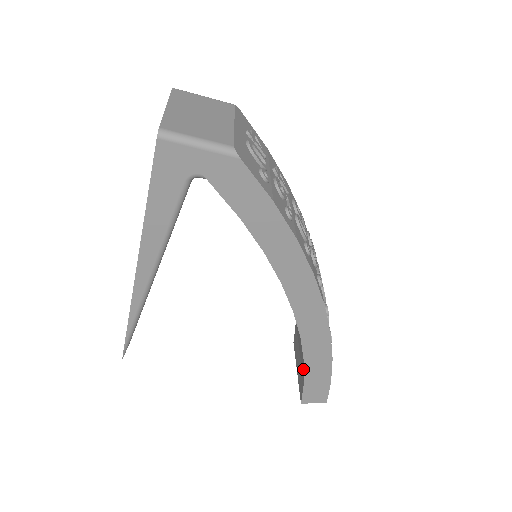
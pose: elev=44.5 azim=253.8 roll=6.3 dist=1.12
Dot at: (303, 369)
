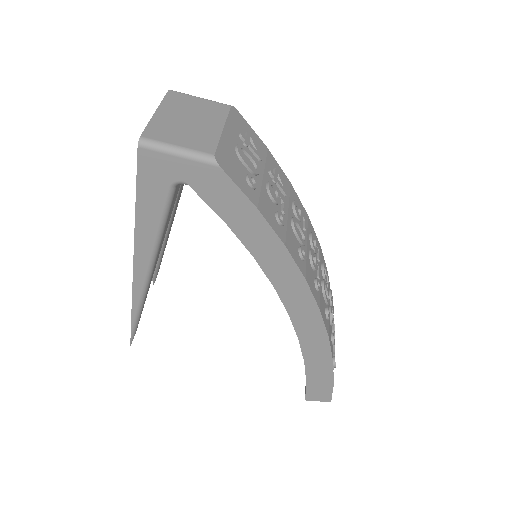
Dot at: (305, 368)
